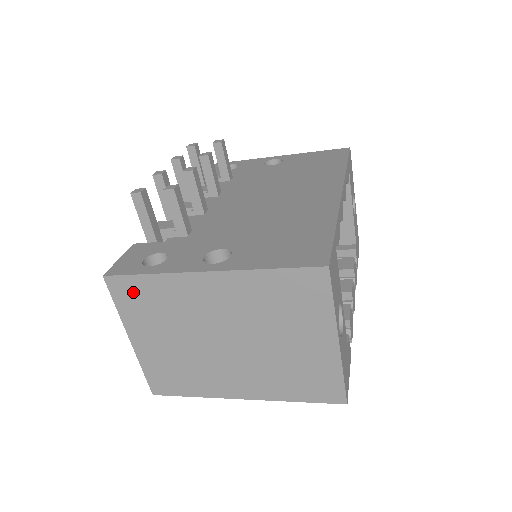
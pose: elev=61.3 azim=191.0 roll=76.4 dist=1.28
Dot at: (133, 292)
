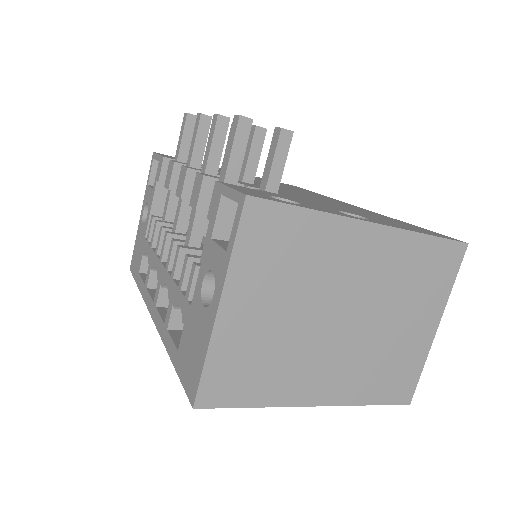
Dot at: (273, 230)
